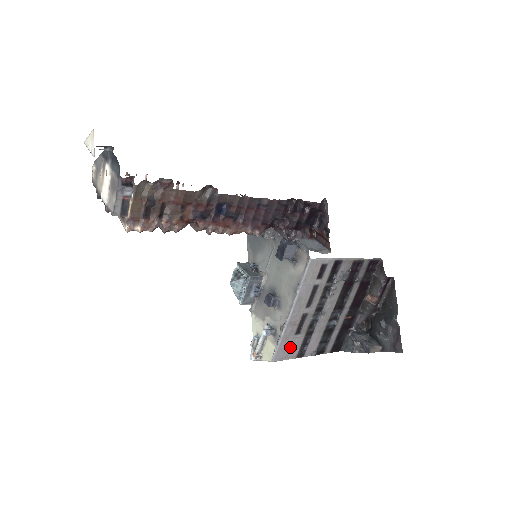
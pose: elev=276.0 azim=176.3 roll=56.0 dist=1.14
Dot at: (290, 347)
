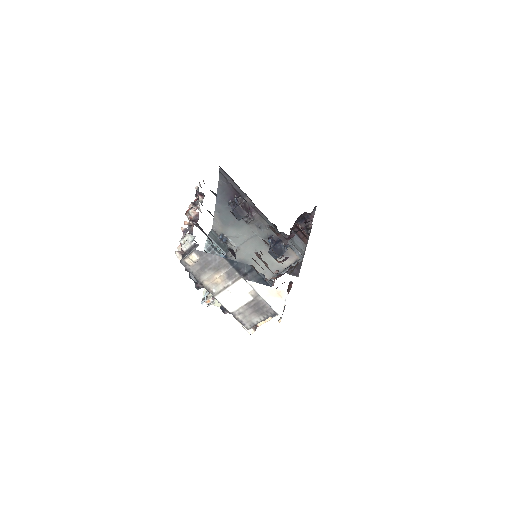
Dot at: occluded
